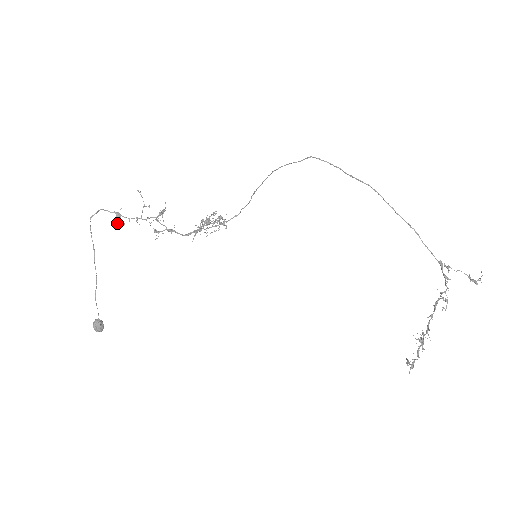
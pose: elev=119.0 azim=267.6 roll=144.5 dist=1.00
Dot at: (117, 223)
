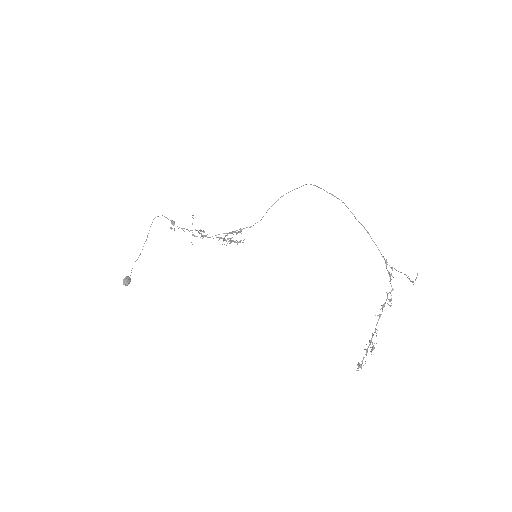
Dot at: (170, 227)
